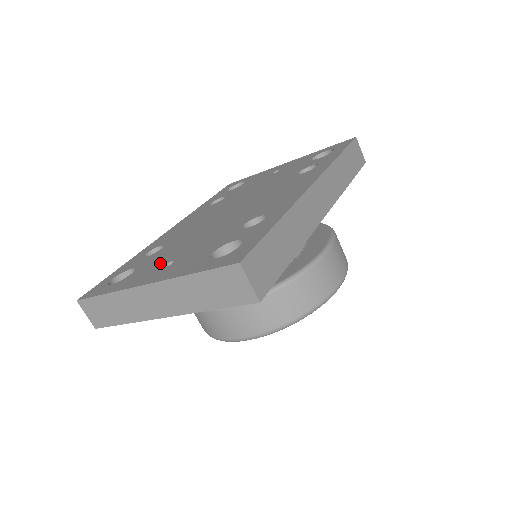
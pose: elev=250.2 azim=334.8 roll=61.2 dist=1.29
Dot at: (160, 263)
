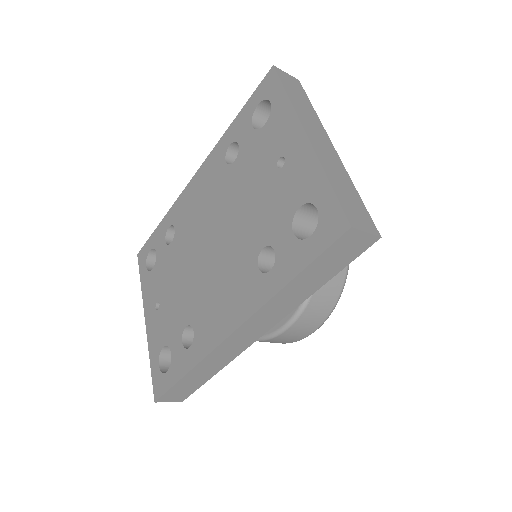
Dot at: (158, 290)
